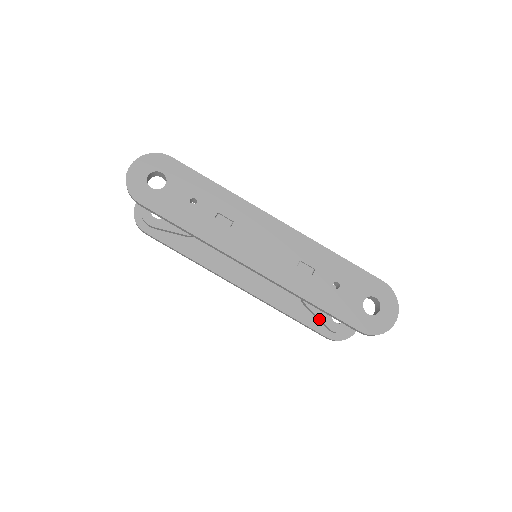
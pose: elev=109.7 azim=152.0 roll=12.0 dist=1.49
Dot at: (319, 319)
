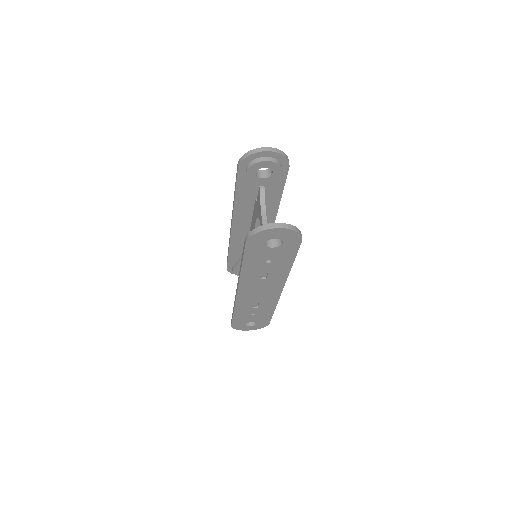
Dot at: occluded
